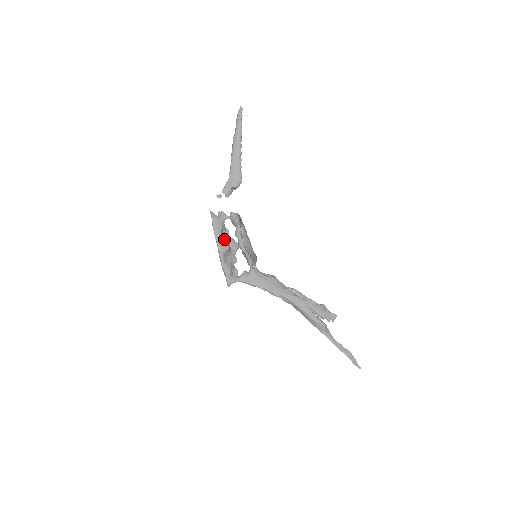
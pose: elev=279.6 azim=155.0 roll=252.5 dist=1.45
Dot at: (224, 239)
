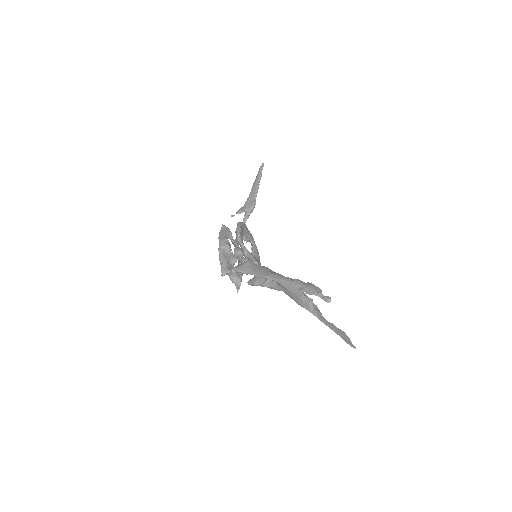
Dot at: (226, 238)
